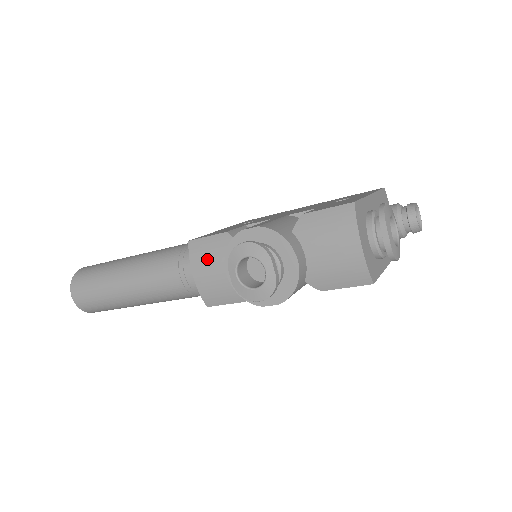
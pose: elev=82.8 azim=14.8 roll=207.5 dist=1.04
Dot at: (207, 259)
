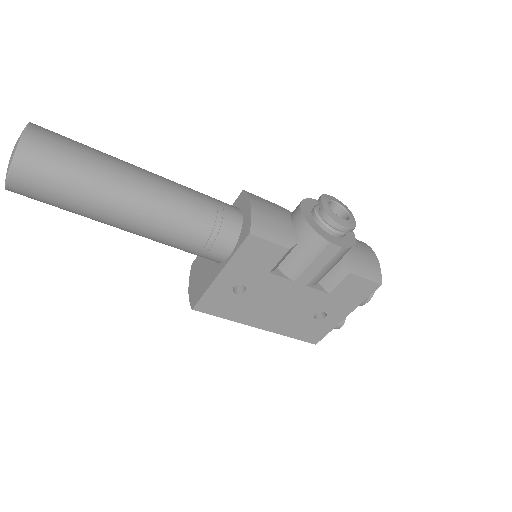
Dot at: (266, 204)
